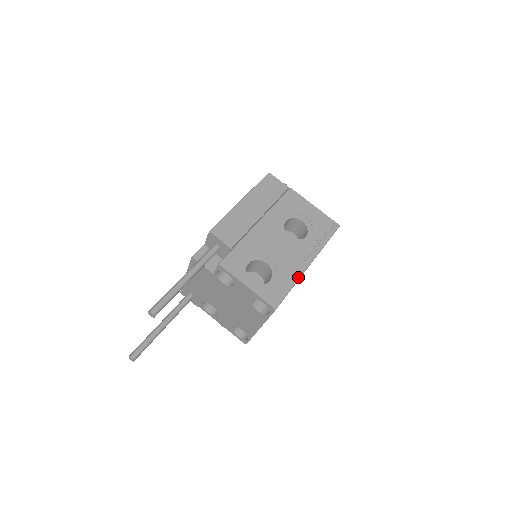
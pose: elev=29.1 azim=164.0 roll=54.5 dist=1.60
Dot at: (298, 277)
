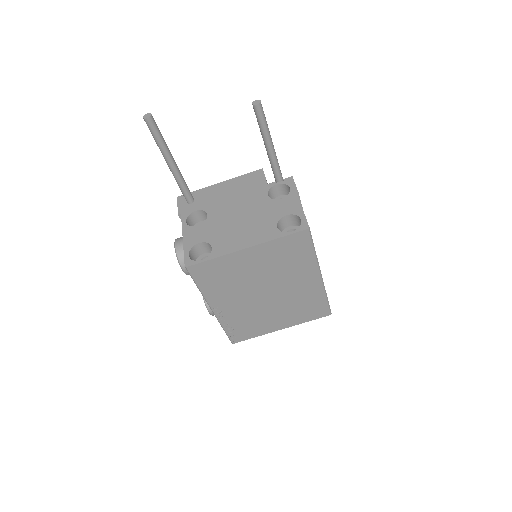
Dot at: occluded
